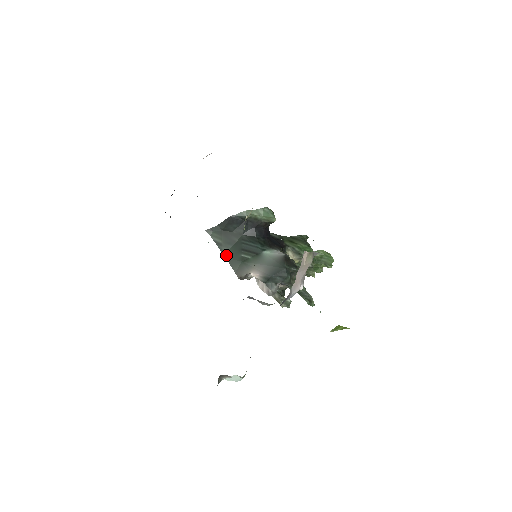
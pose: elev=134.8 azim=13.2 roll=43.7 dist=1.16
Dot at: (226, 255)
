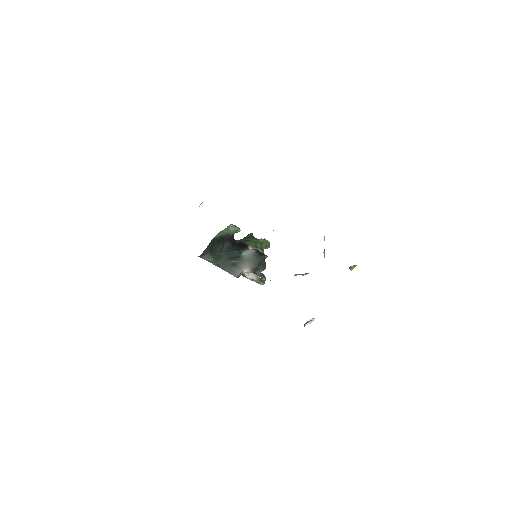
Dot at: (220, 267)
